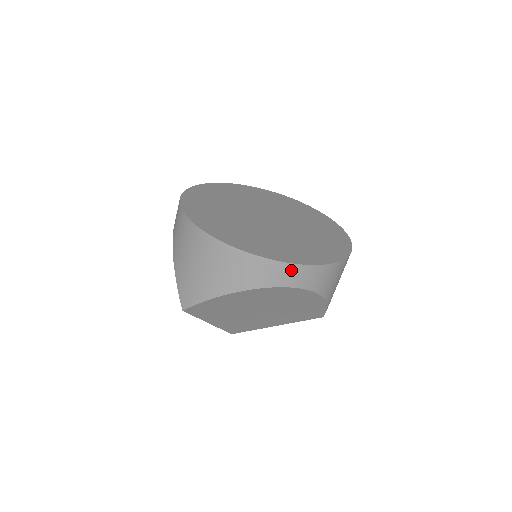
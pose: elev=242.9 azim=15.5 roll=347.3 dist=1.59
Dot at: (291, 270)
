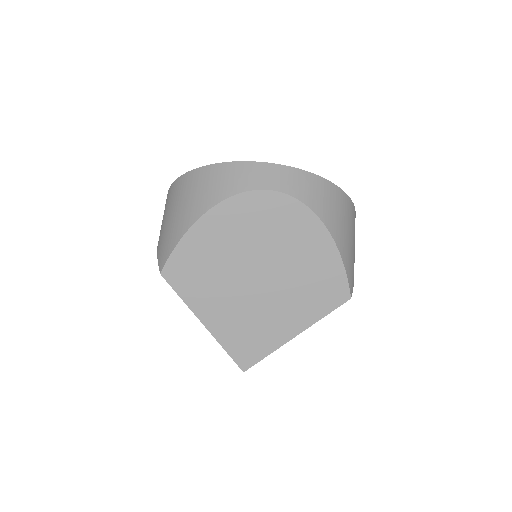
Dot at: (266, 170)
